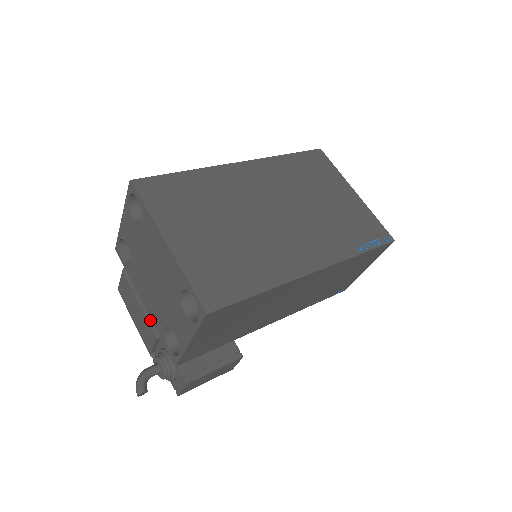
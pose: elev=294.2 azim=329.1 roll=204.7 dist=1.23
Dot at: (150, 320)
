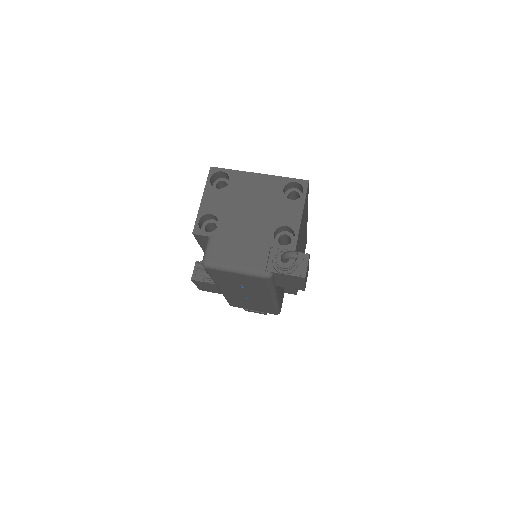
Dot at: (256, 244)
